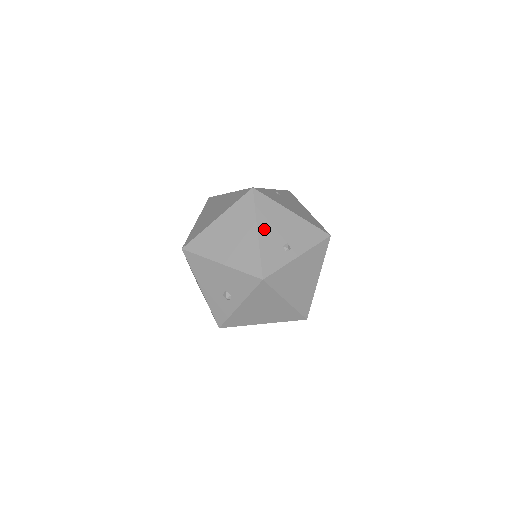
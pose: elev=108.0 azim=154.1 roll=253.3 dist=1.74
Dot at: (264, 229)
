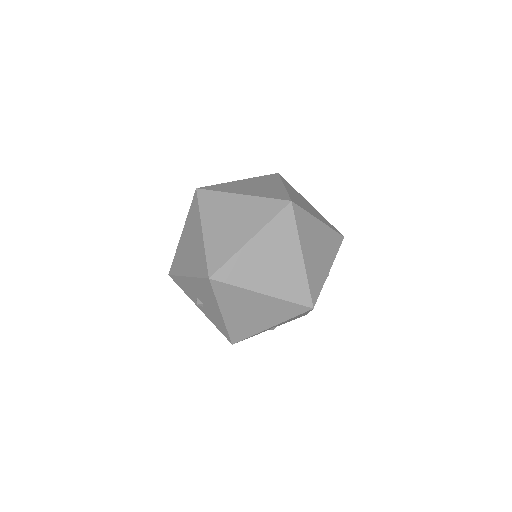
Dot at: occluded
